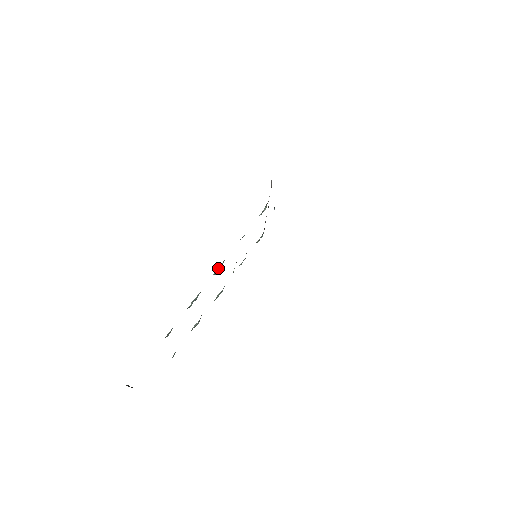
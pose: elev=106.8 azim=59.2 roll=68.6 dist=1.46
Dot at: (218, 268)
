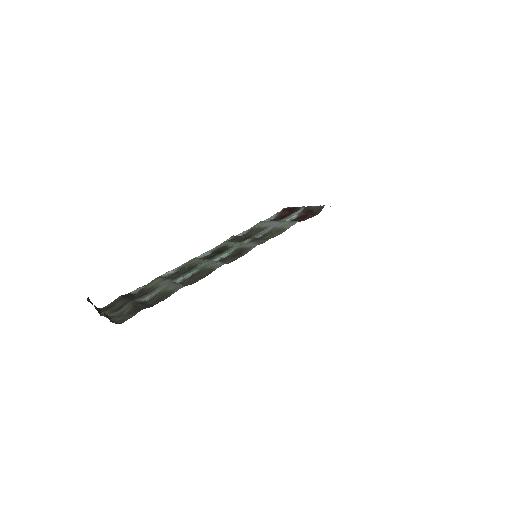
Dot at: (222, 255)
